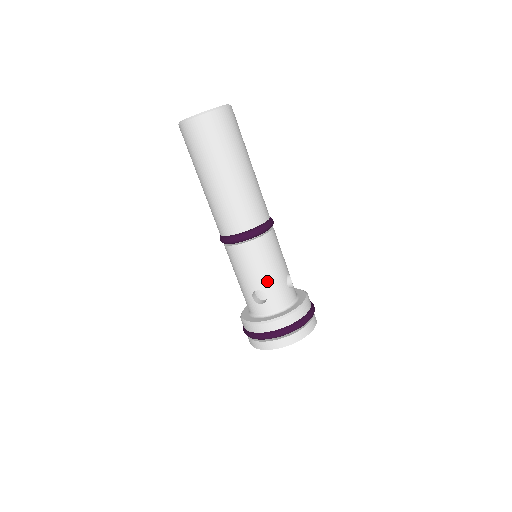
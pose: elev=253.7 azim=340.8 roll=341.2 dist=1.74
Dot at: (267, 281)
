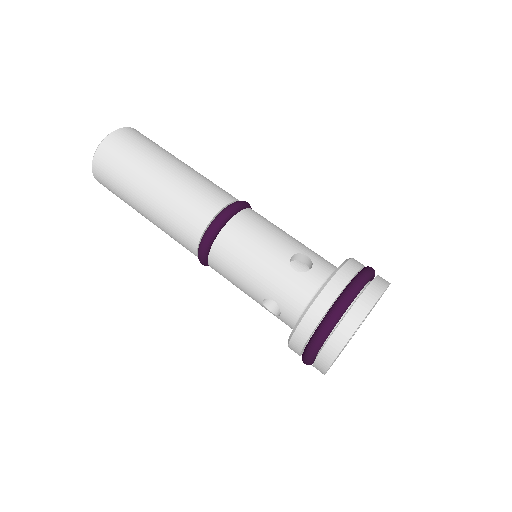
Dot at: (294, 243)
